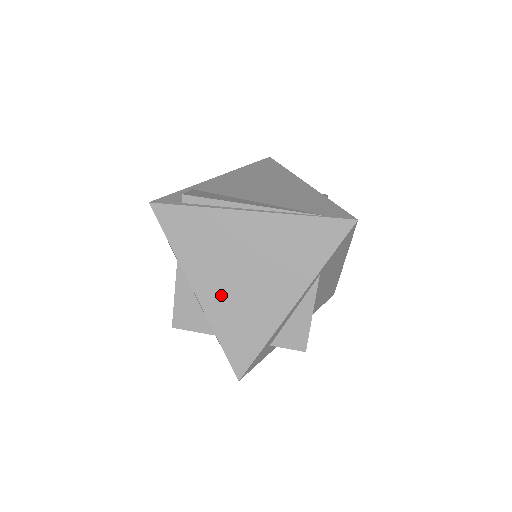
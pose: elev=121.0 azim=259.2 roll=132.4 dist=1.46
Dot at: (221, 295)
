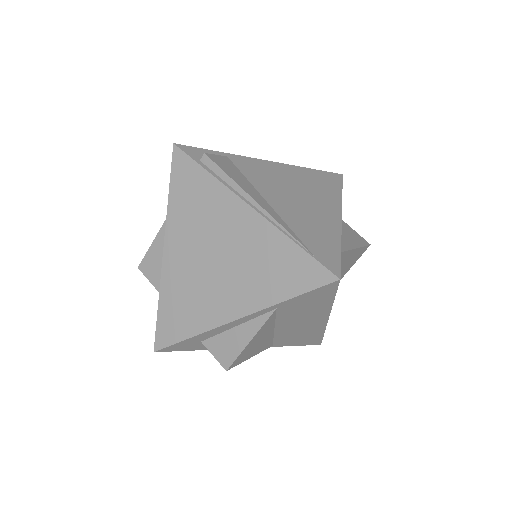
Dot at: (182, 266)
